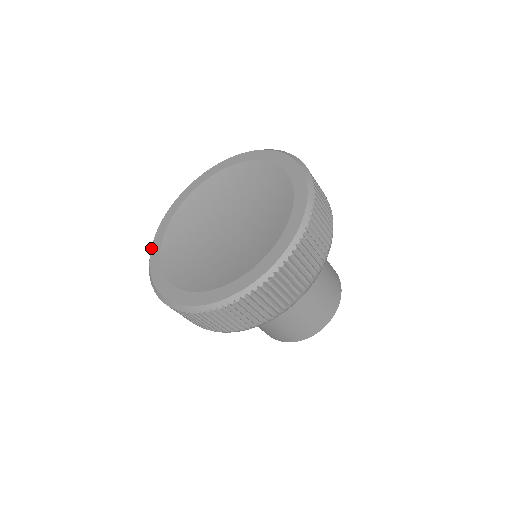
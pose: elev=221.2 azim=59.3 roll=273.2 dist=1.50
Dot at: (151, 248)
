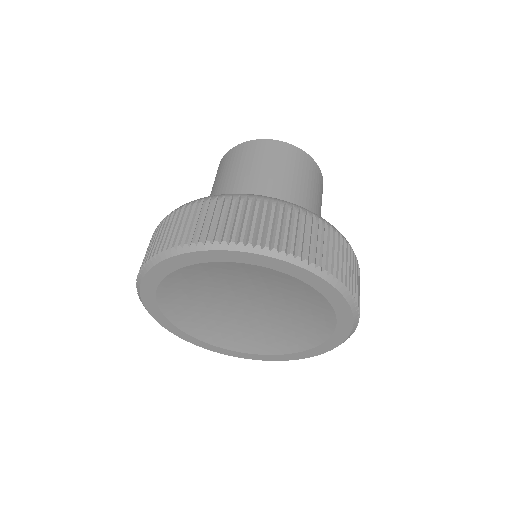
Dot at: occluded
